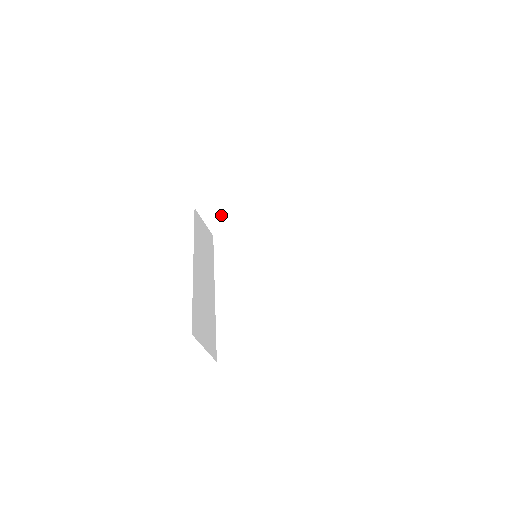
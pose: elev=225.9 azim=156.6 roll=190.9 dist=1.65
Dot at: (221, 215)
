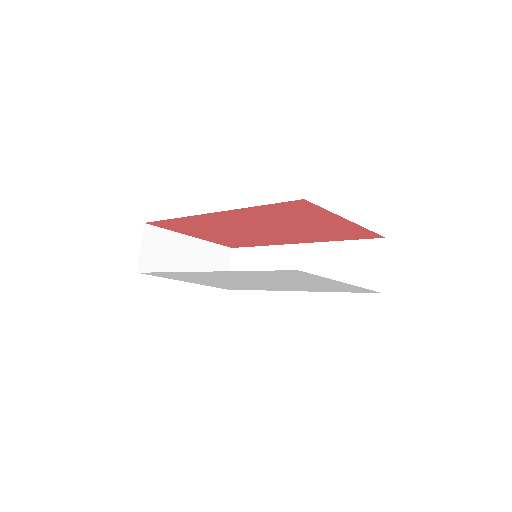
Dot at: (160, 253)
